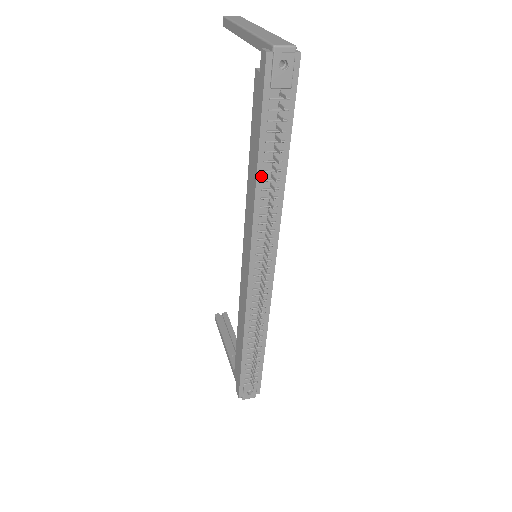
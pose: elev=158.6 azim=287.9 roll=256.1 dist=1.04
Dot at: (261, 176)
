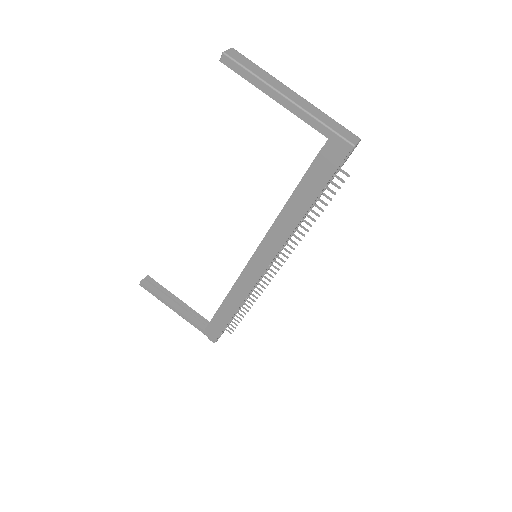
Dot at: (302, 219)
